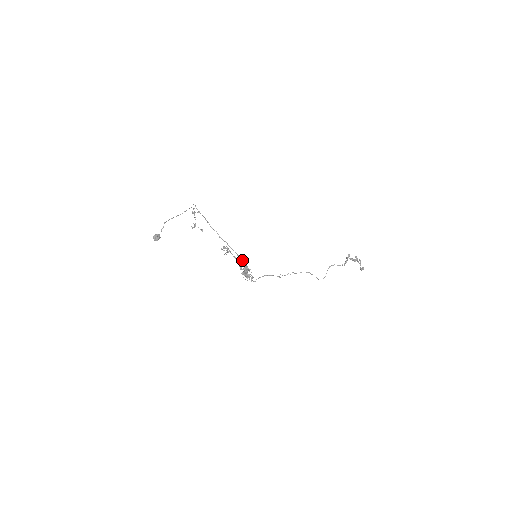
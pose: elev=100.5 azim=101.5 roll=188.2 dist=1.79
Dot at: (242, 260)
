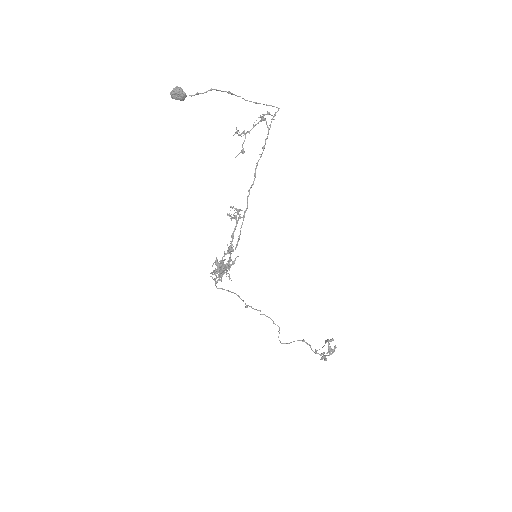
Dot at: (236, 247)
